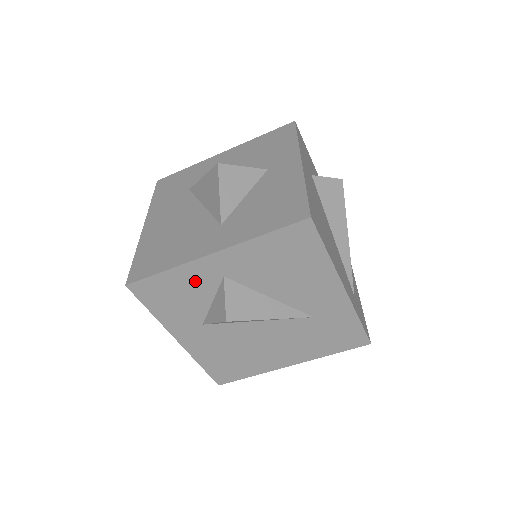
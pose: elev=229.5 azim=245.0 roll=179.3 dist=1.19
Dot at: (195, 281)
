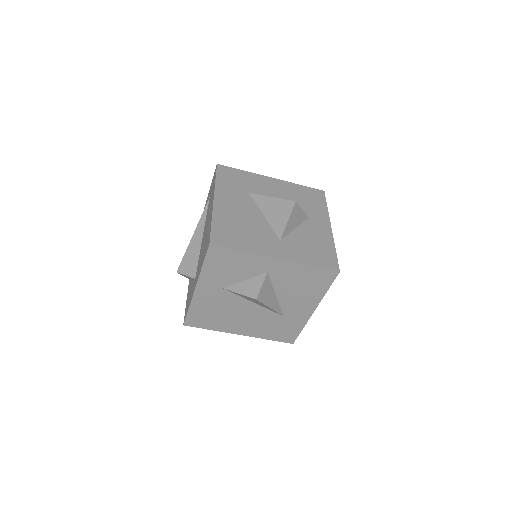
Dot at: (250, 265)
